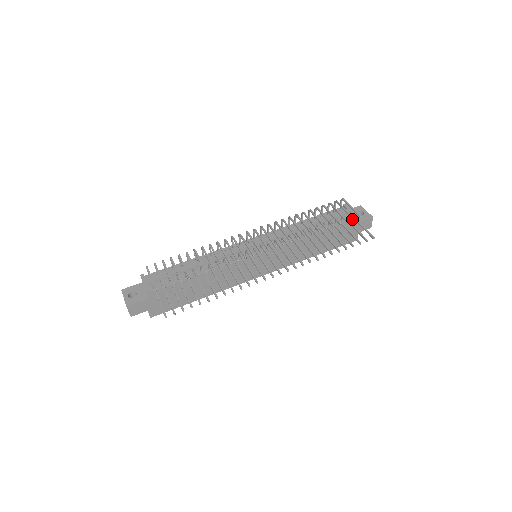
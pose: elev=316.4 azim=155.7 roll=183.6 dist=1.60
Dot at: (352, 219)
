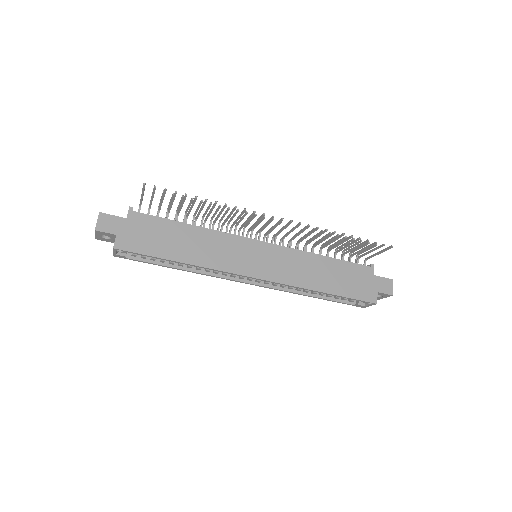
Dot at: (368, 266)
